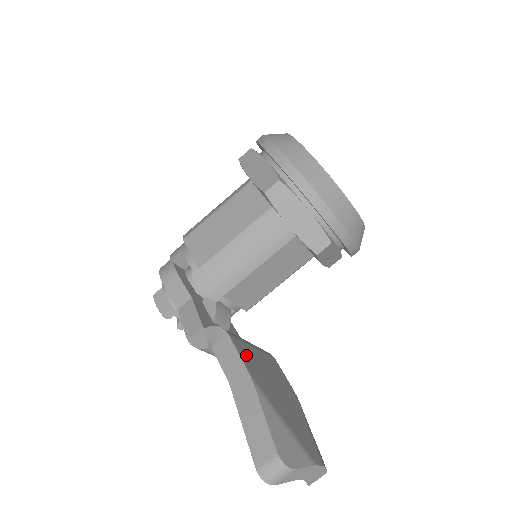
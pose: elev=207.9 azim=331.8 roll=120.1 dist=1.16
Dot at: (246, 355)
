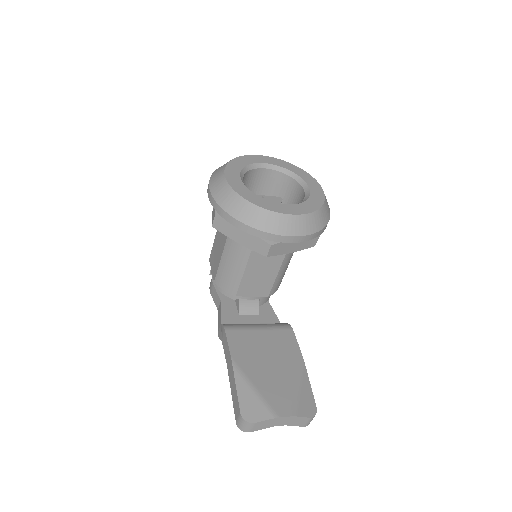
Dot at: (239, 342)
